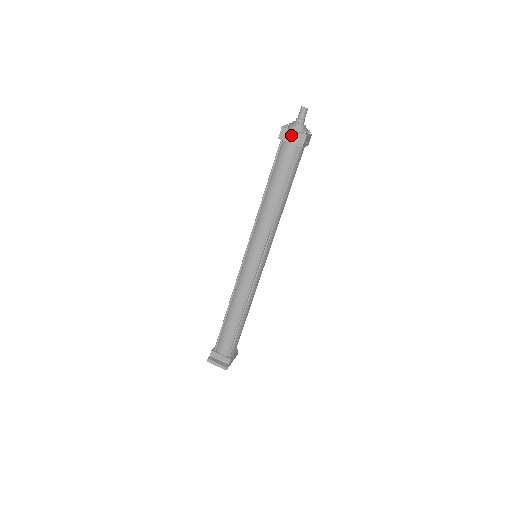
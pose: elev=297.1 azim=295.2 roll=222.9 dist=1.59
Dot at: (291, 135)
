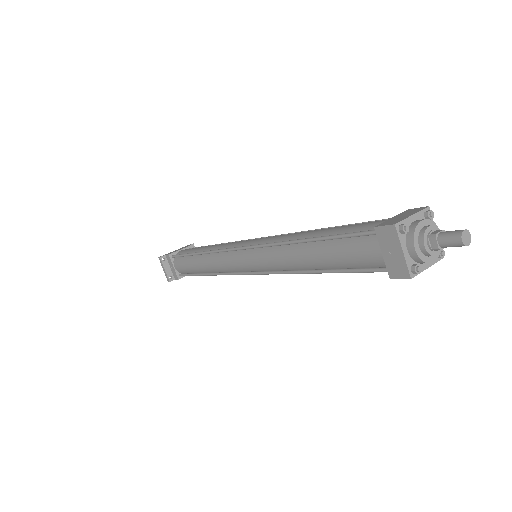
Dot at: (393, 249)
